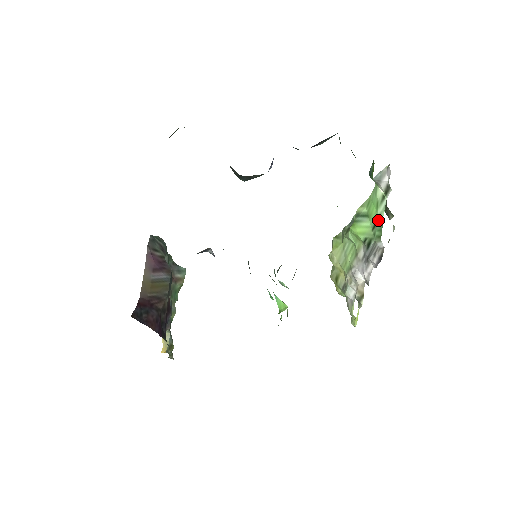
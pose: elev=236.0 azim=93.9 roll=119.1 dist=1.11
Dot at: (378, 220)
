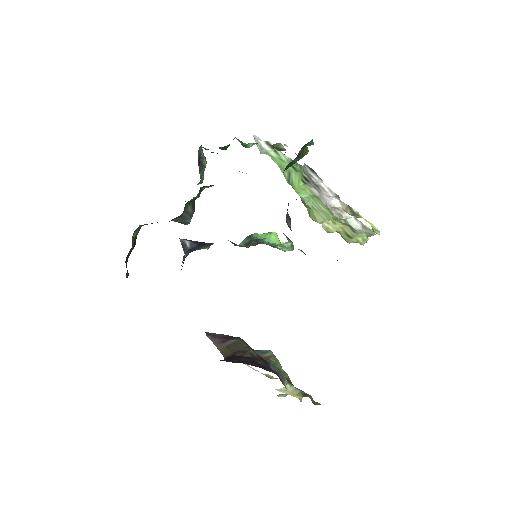
Dot at: occluded
